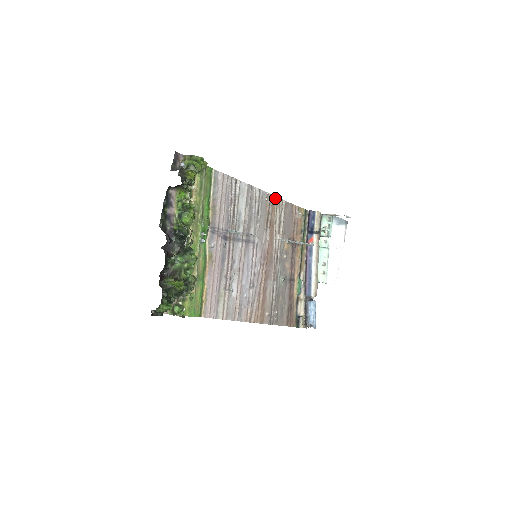
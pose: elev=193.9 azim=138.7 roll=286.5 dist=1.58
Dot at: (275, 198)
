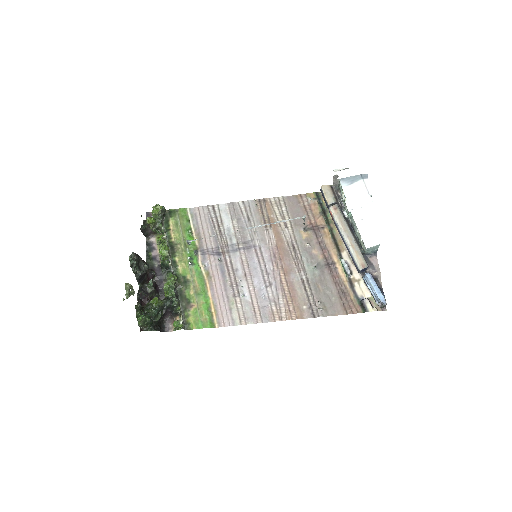
Dot at: (267, 200)
